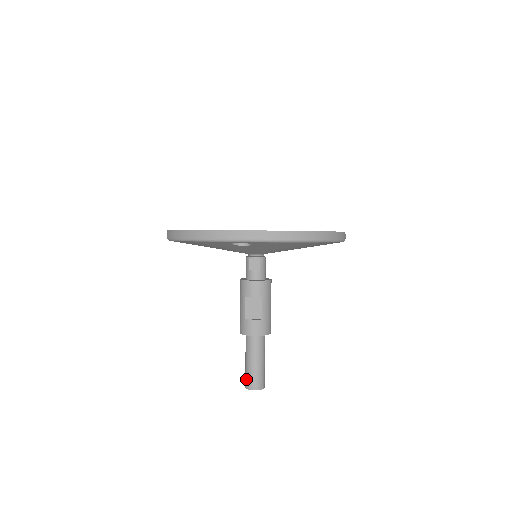
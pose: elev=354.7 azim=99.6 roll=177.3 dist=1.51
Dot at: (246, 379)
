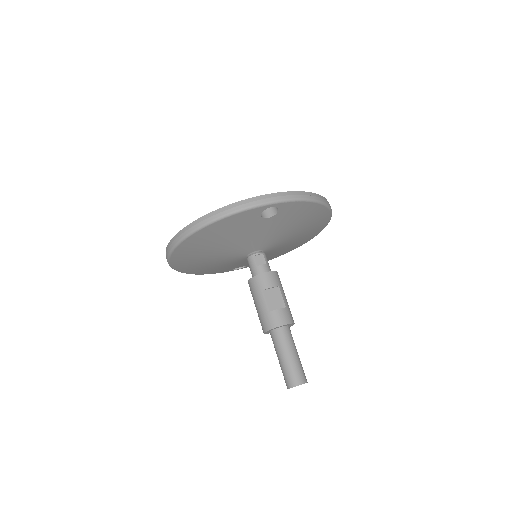
Dot at: (288, 377)
